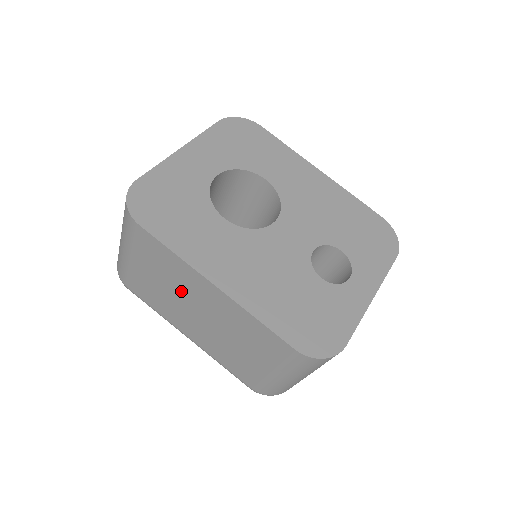
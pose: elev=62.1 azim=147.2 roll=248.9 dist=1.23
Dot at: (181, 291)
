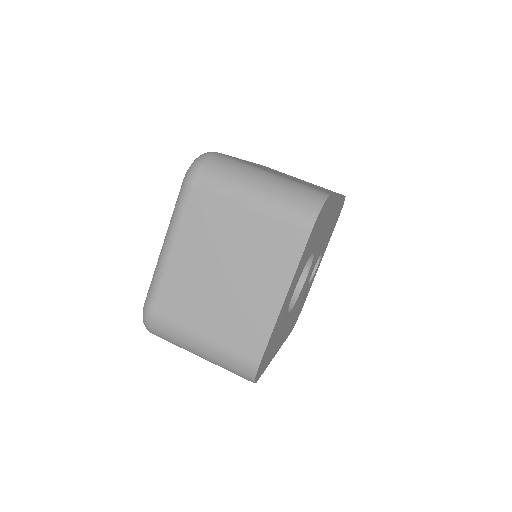
Dot at: occluded
